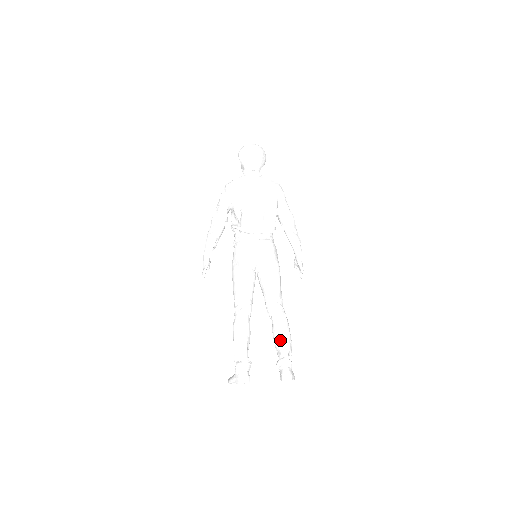
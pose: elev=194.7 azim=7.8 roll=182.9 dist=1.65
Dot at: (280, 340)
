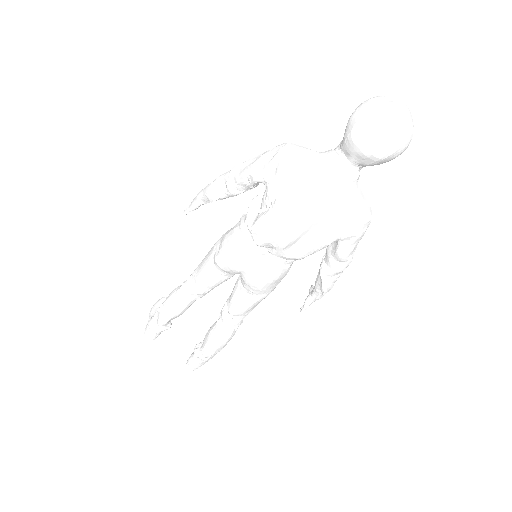
Dot at: (206, 344)
